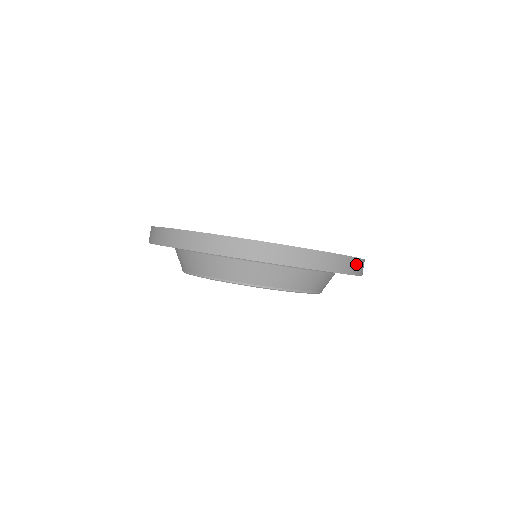
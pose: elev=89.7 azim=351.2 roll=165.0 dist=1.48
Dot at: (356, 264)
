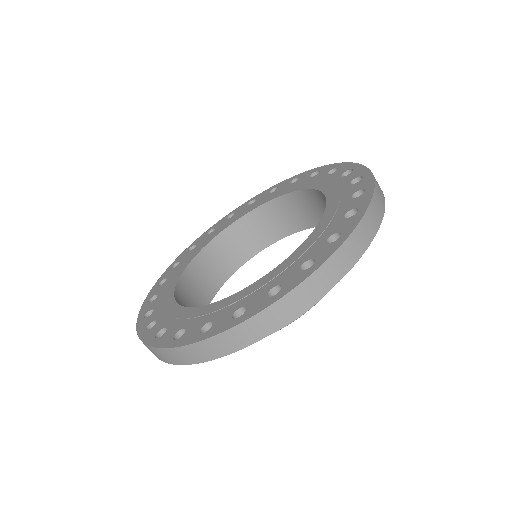
Dot at: occluded
